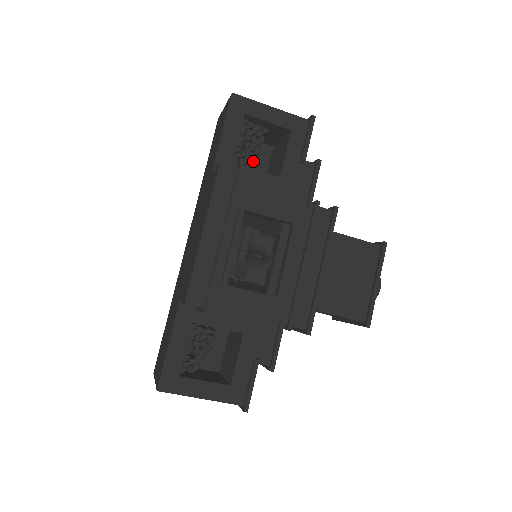
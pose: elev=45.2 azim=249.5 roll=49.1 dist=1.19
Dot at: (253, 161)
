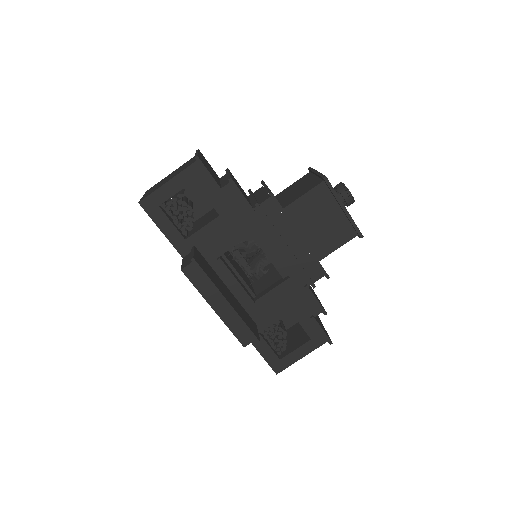
Dot at: (194, 197)
